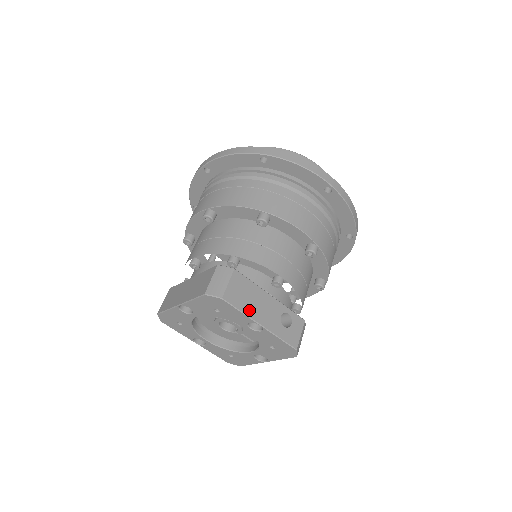
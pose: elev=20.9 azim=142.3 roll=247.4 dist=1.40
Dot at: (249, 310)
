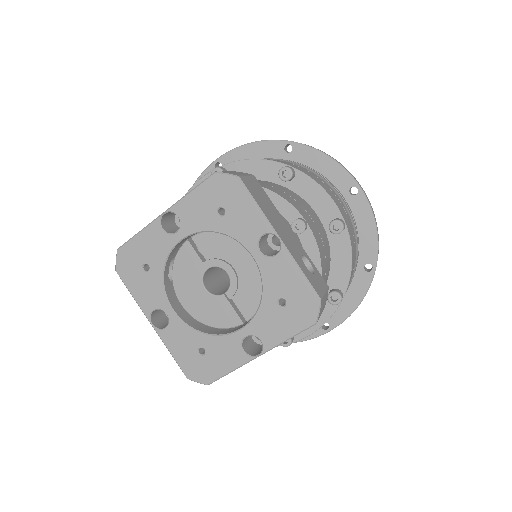
Dot at: (267, 214)
